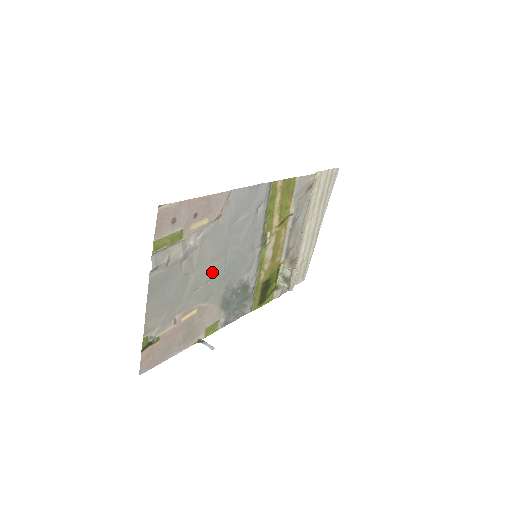
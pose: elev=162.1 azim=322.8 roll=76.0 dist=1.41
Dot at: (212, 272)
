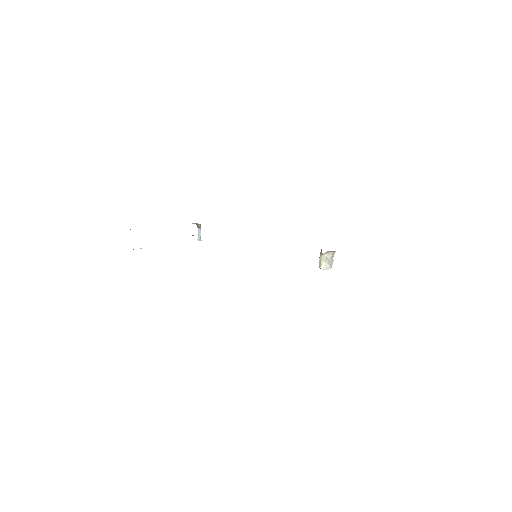
Dot at: occluded
